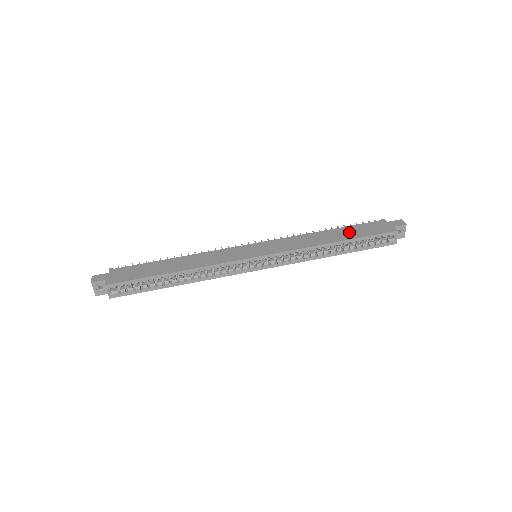
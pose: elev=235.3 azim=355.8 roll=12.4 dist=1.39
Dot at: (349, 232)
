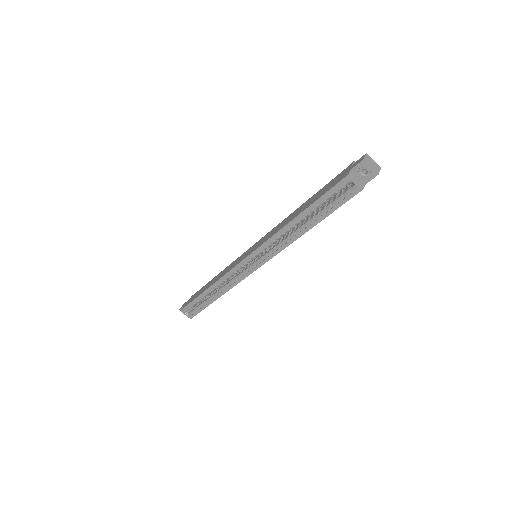
Dot at: (312, 199)
